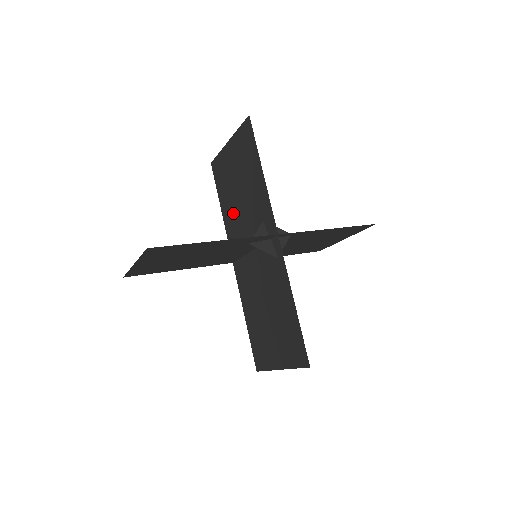
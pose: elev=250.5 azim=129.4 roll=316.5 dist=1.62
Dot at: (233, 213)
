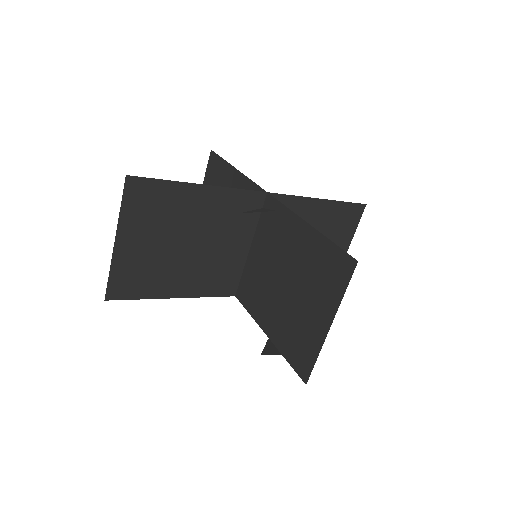
Dot at: occluded
